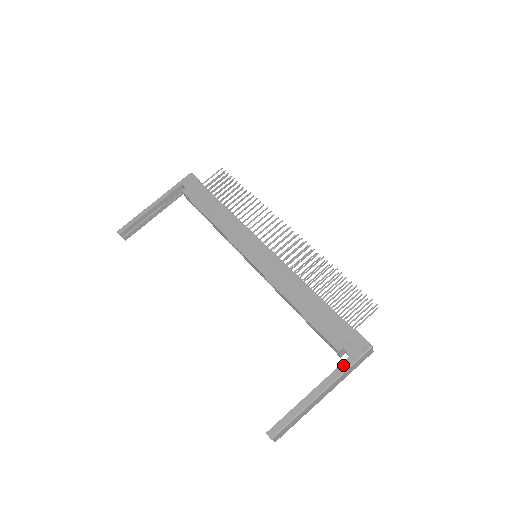
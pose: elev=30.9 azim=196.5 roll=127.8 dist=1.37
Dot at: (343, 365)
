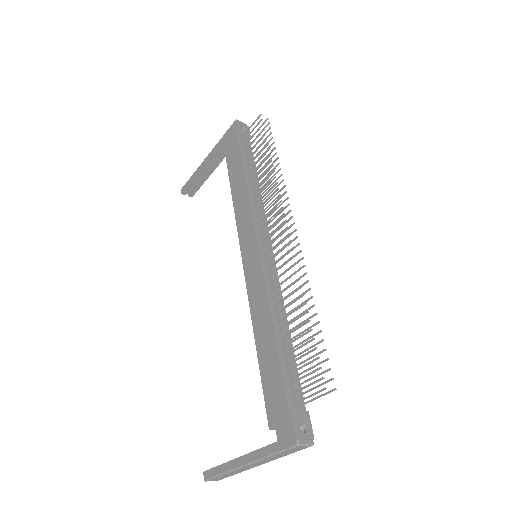
Dot at: (268, 448)
